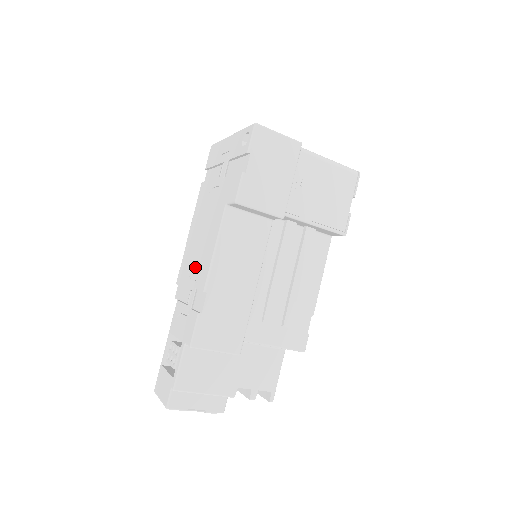
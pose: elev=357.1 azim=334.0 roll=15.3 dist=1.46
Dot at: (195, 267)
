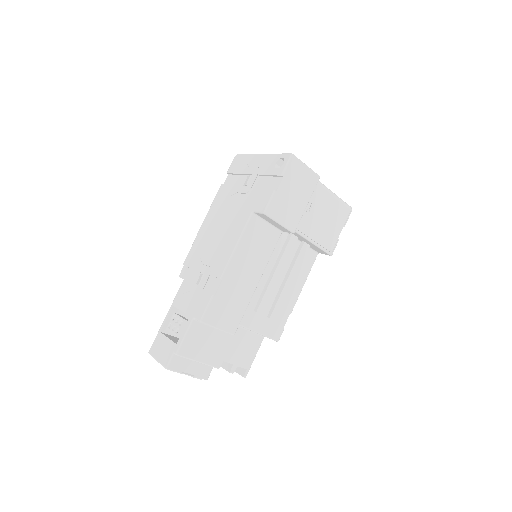
Dot at: (210, 256)
